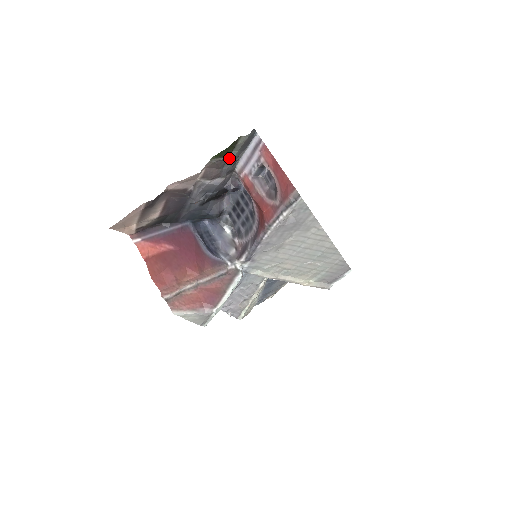
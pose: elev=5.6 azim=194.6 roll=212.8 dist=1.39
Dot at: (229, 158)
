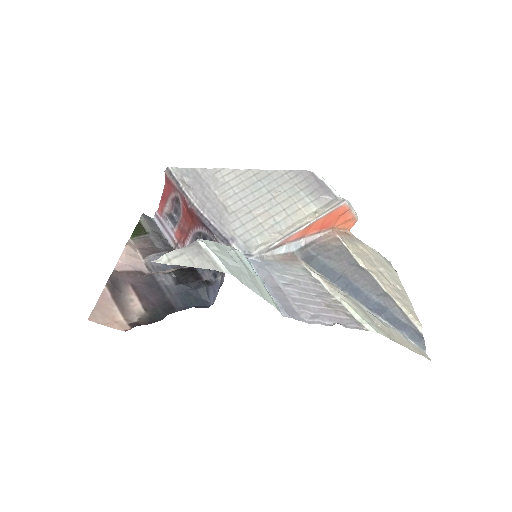
Dot at: (149, 236)
